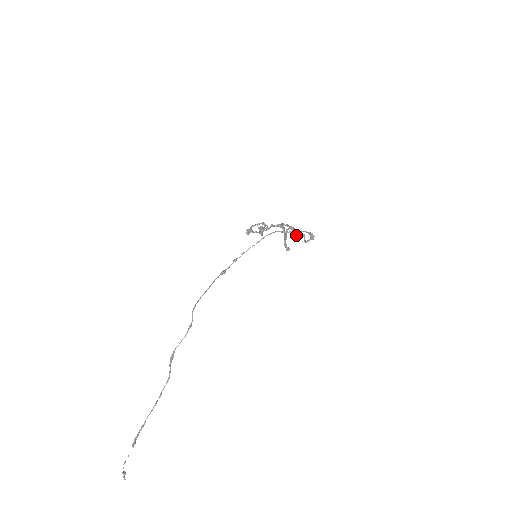
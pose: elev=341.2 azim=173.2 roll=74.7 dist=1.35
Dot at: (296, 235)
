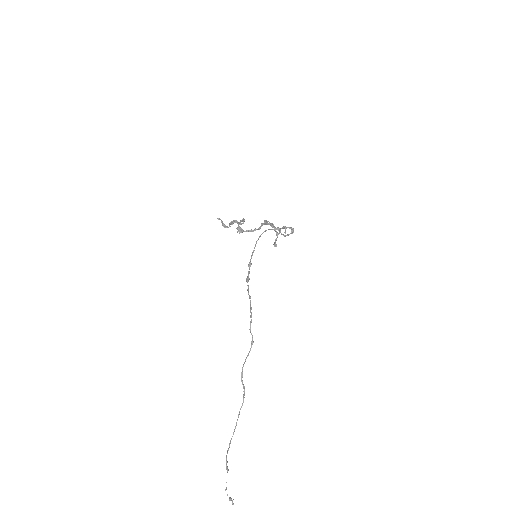
Dot at: occluded
